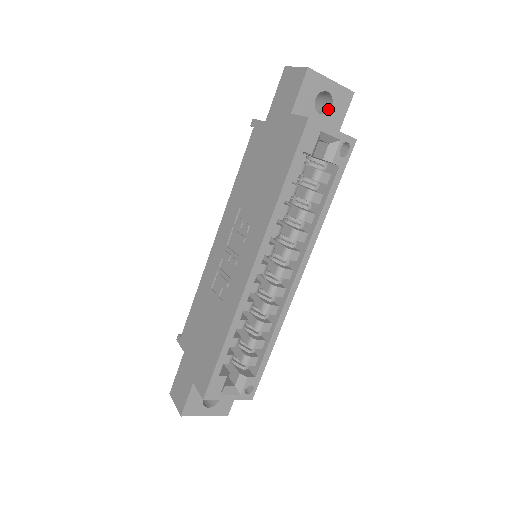
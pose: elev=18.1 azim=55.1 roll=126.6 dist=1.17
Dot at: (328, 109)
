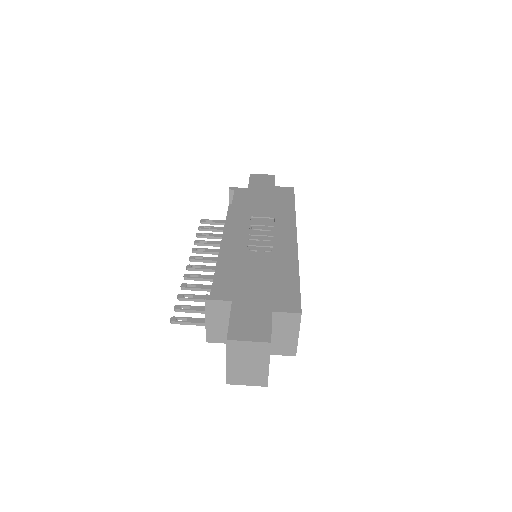
Dot at: occluded
